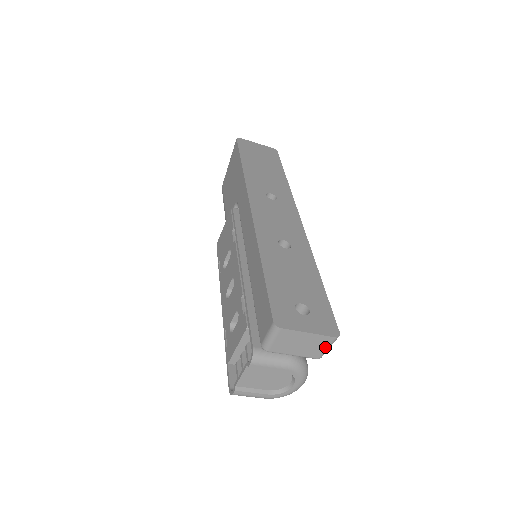
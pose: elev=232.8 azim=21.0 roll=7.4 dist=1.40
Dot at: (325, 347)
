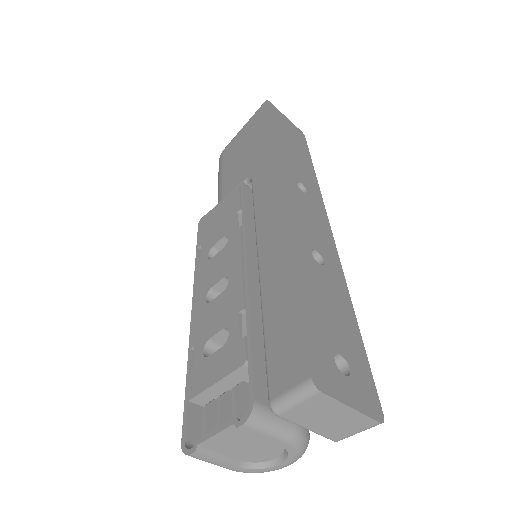
Dot at: (357, 430)
